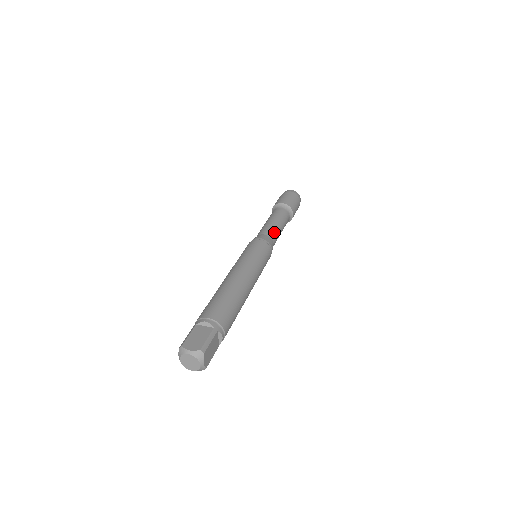
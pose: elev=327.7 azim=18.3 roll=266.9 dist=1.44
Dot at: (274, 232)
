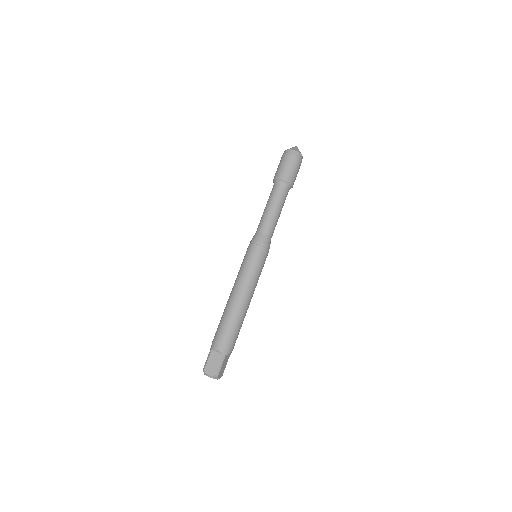
Dot at: (271, 226)
